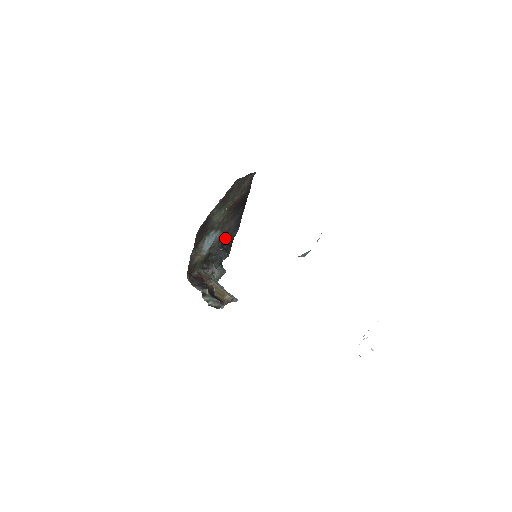
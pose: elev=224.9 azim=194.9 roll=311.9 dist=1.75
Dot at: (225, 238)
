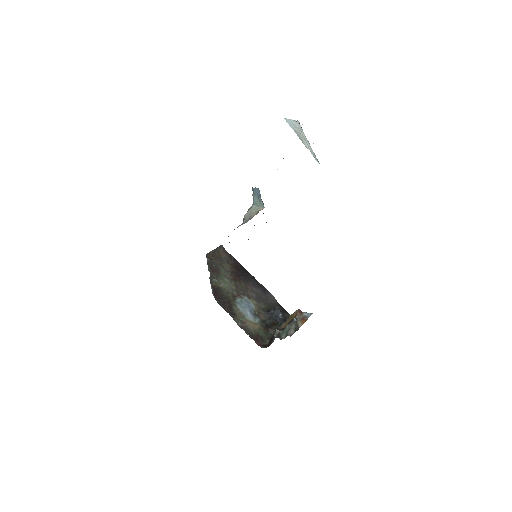
Dot at: (266, 305)
